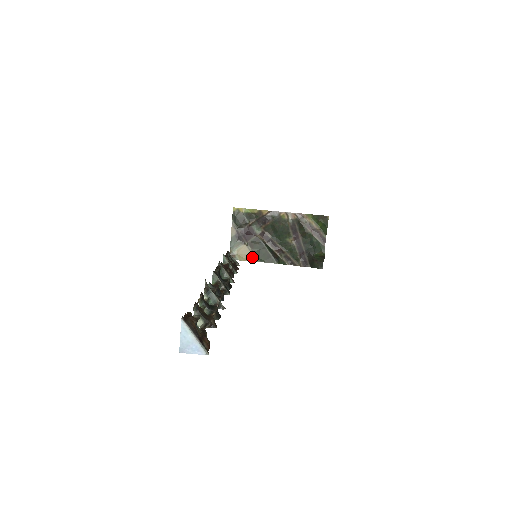
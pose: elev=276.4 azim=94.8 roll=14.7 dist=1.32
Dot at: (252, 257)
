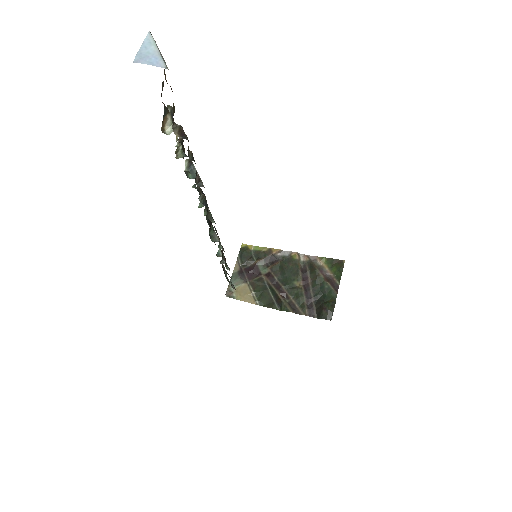
Dot at: (251, 298)
